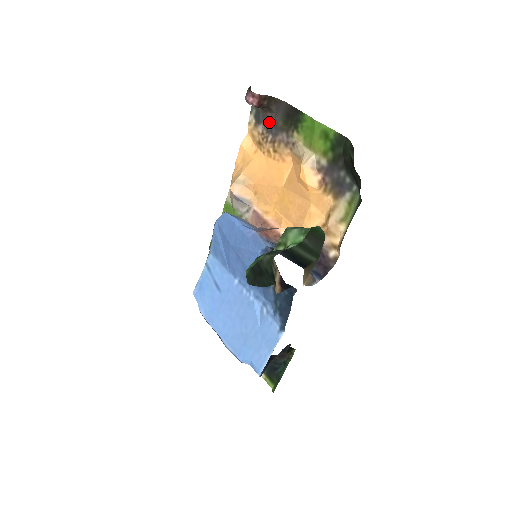
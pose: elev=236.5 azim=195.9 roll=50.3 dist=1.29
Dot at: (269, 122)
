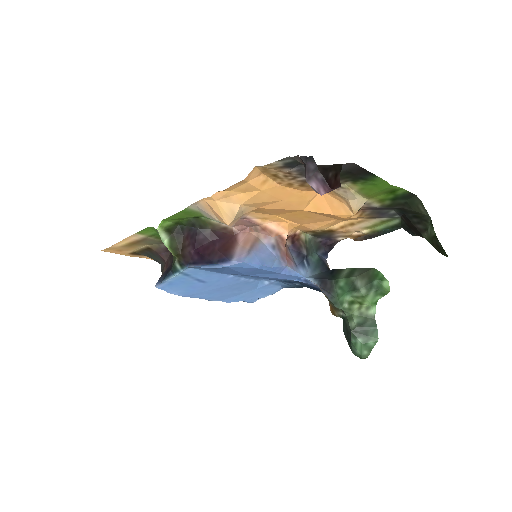
Dot at: occluded
